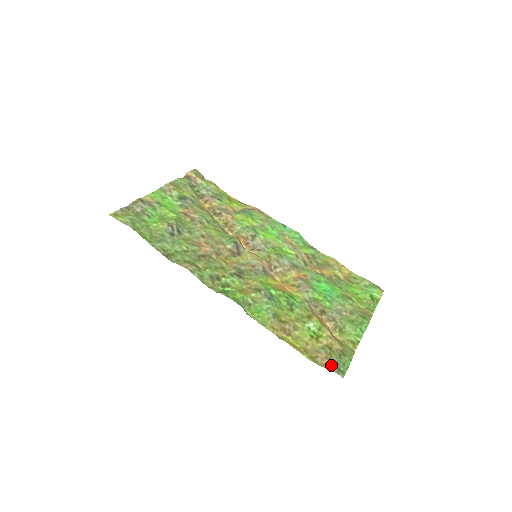
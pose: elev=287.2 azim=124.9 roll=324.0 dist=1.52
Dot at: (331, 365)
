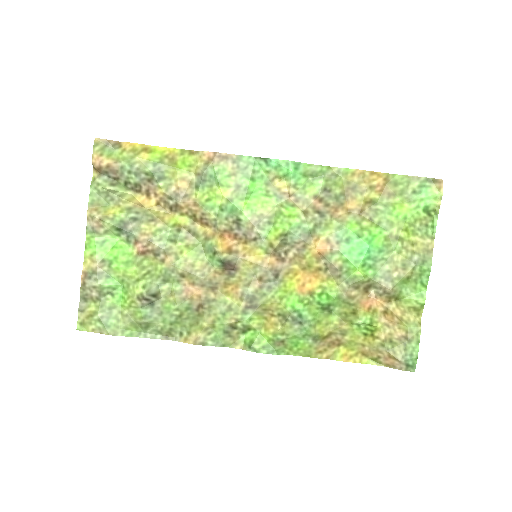
Dot at: (397, 365)
